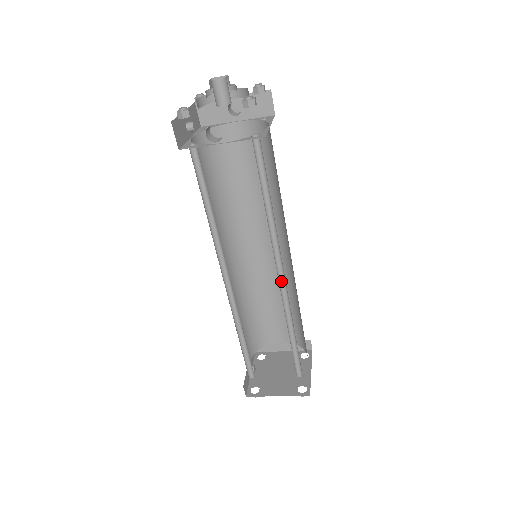
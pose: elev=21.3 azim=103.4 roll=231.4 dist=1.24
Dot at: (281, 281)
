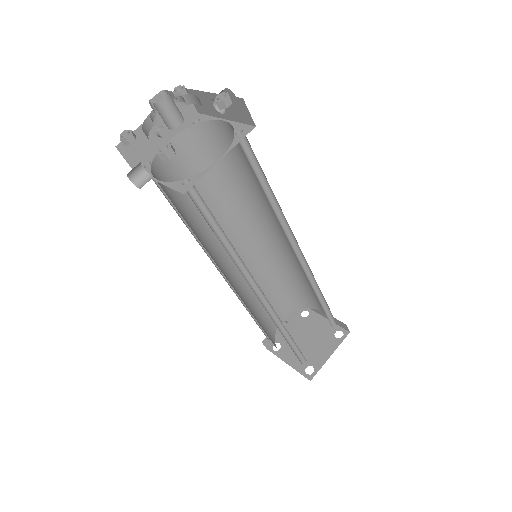
Dot at: (264, 296)
